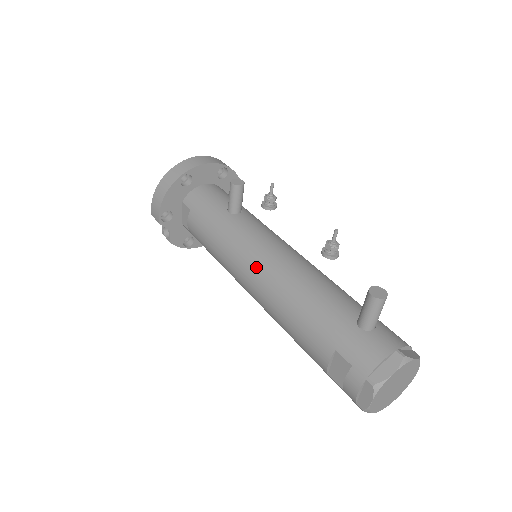
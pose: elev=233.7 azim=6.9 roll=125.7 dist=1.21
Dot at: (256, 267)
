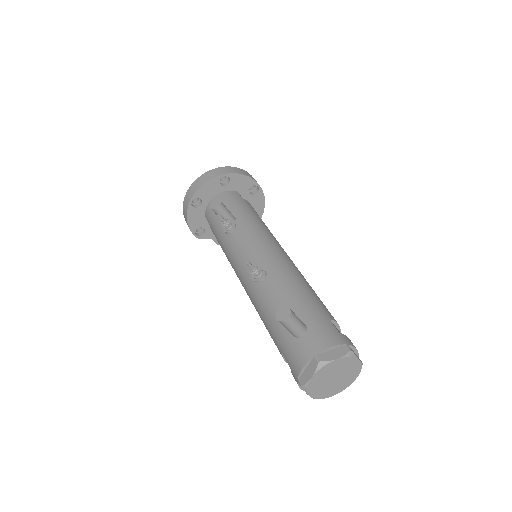
Dot at: (241, 278)
